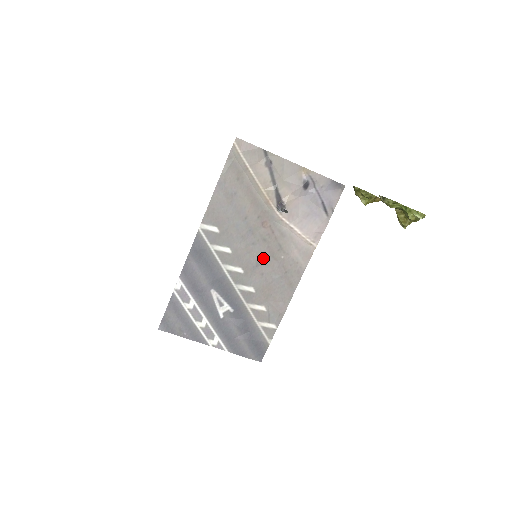
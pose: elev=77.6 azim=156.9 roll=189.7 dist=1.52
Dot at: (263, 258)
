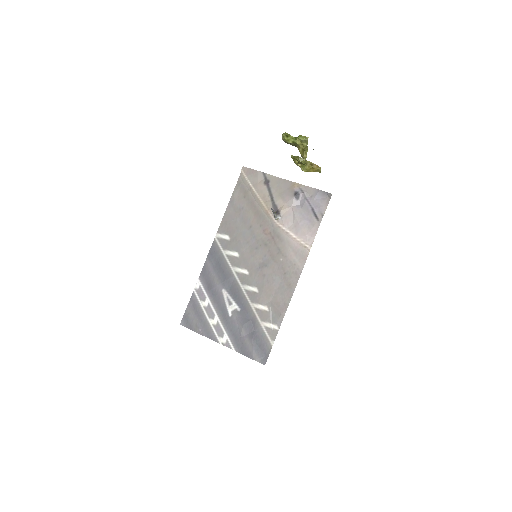
Dot at: (265, 261)
